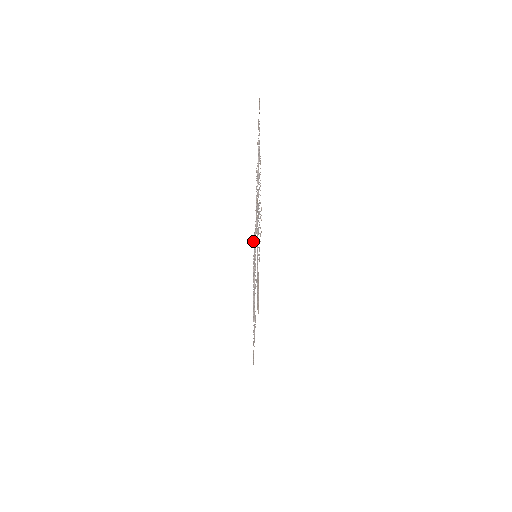
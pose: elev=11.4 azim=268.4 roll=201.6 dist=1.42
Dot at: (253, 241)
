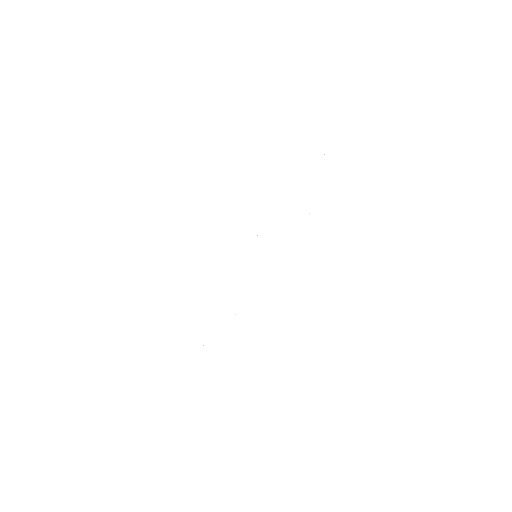
Dot at: occluded
